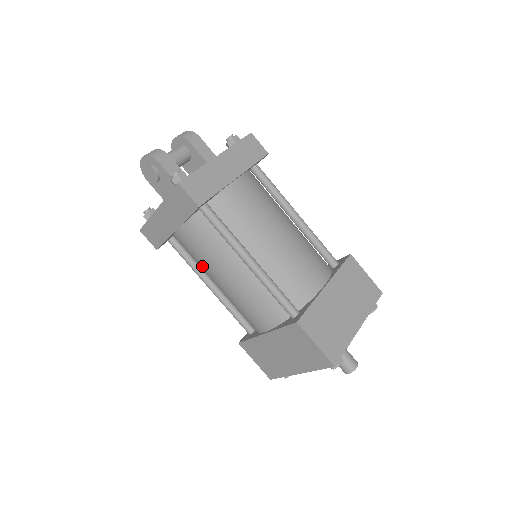
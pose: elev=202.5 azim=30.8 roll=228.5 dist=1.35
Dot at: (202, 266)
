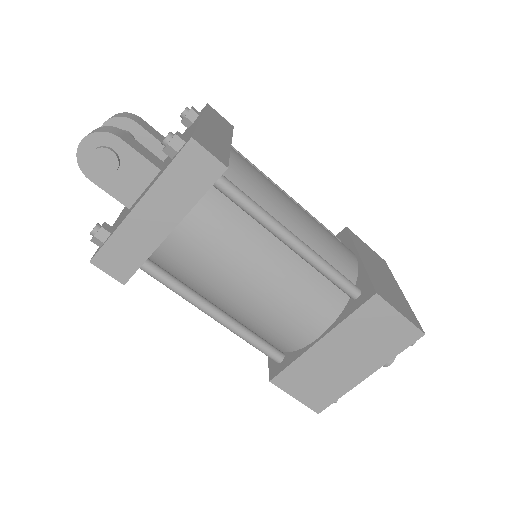
Dot at: (212, 279)
